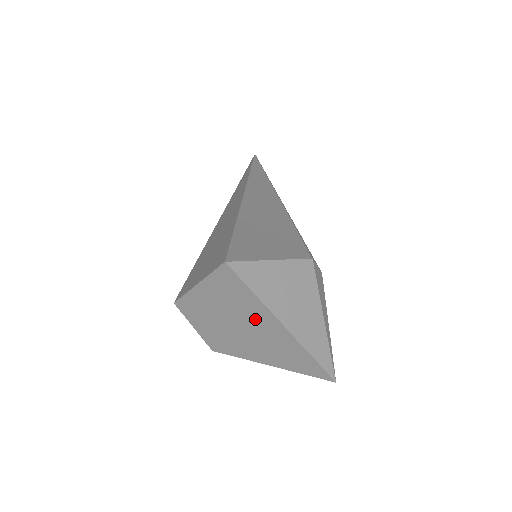
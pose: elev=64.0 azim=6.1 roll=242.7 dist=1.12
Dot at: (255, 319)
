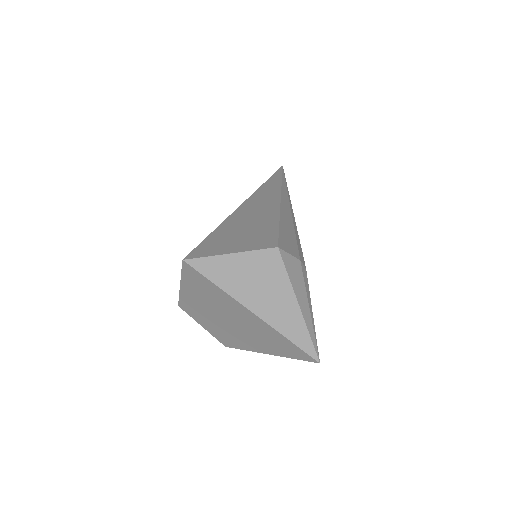
Dot at: (231, 309)
